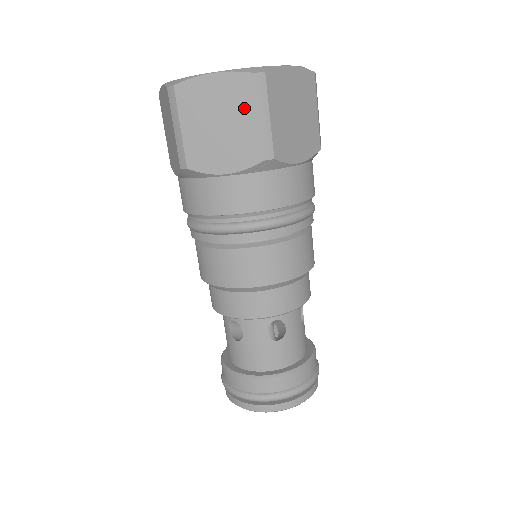
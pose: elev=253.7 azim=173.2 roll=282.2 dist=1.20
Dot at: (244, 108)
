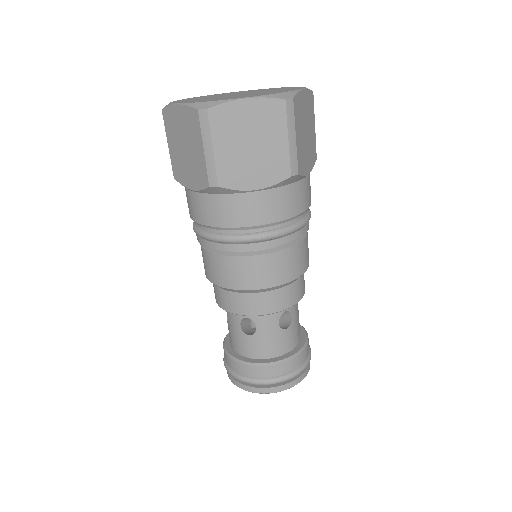
Dot at: (195, 138)
